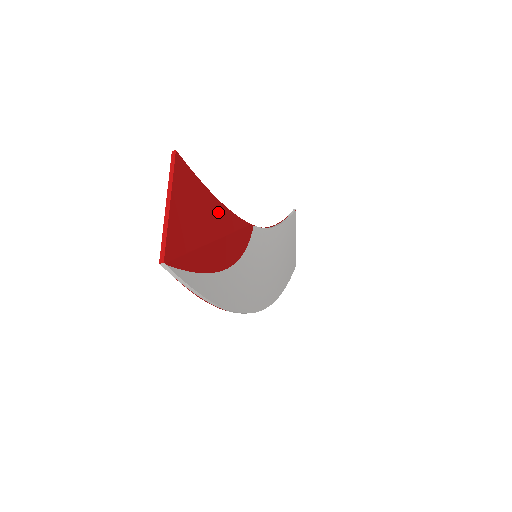
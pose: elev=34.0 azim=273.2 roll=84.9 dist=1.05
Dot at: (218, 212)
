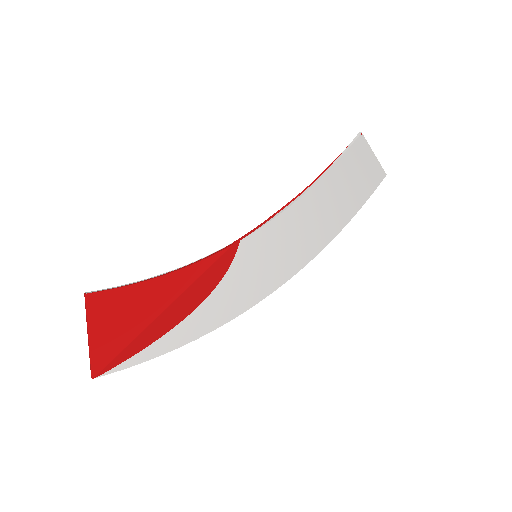
Dot at: (162, 287)
